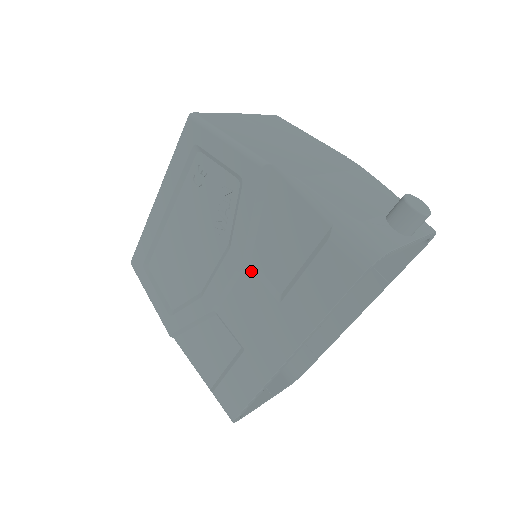
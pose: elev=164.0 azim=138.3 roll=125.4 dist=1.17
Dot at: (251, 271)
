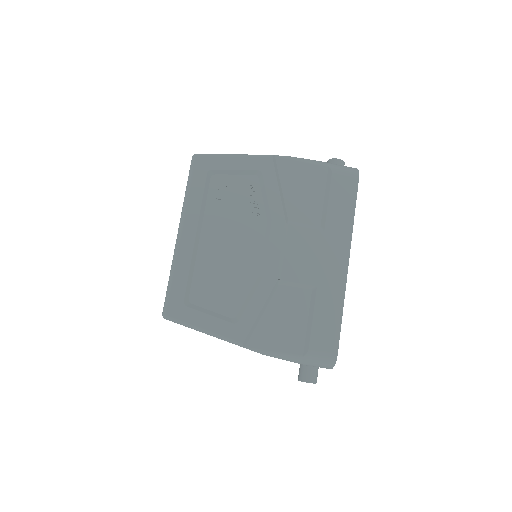
Dot at: (294, 226)
